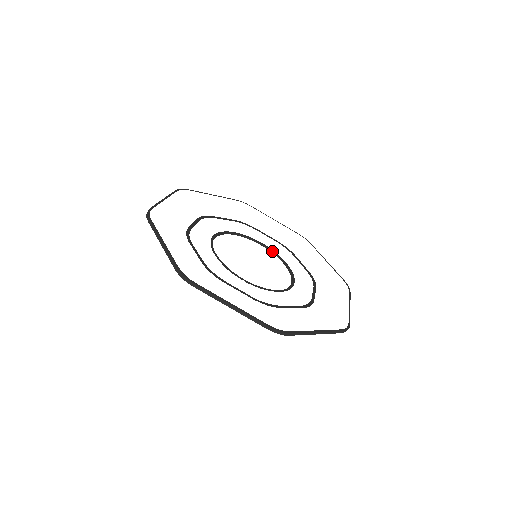
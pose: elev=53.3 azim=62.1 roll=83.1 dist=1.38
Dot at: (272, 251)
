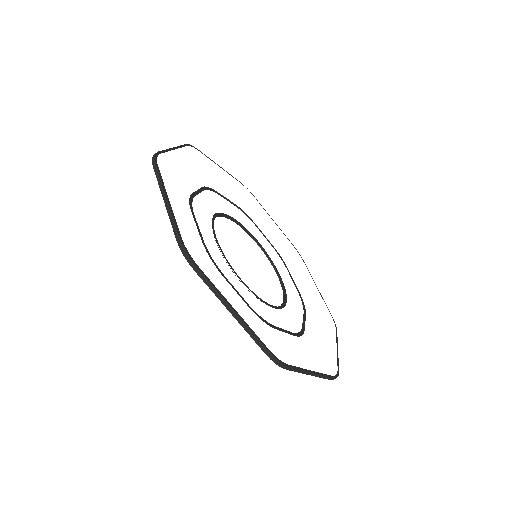
Dot at: (268, 256)
